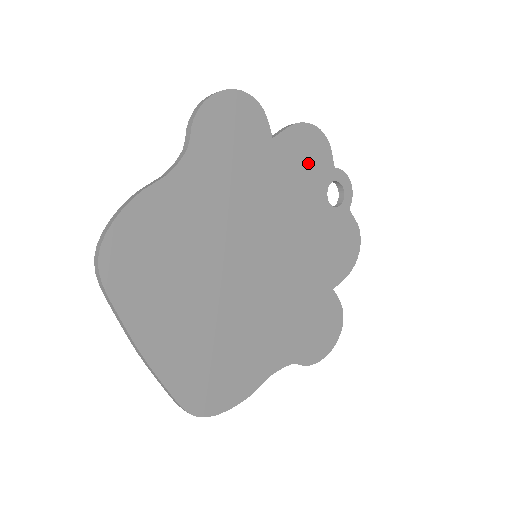
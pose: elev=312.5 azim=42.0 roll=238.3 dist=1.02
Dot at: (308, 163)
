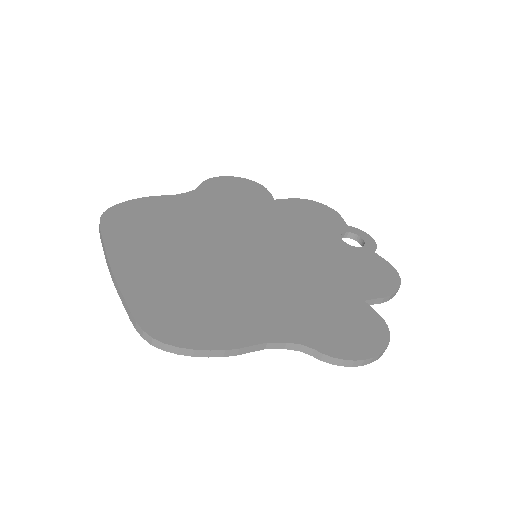
Dot at: (314, 217)
